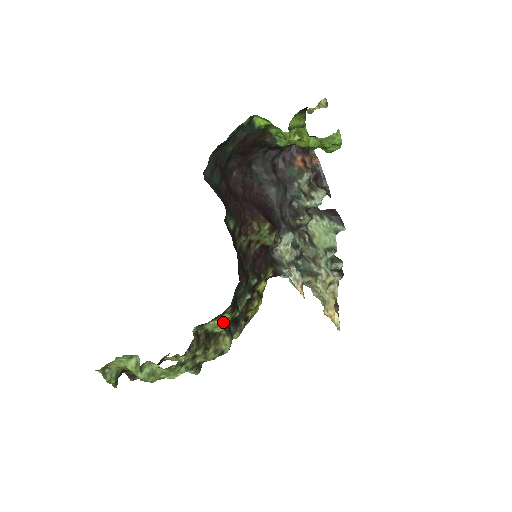
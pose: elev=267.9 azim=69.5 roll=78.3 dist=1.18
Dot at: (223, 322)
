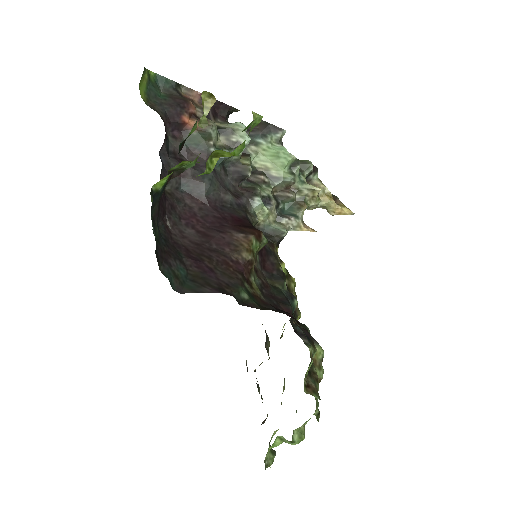
Dot at: occluded
